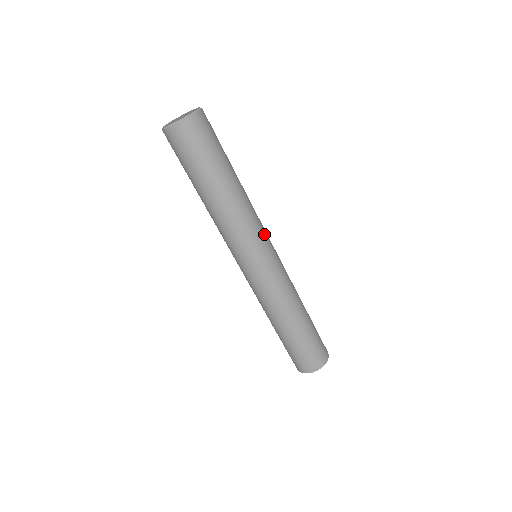
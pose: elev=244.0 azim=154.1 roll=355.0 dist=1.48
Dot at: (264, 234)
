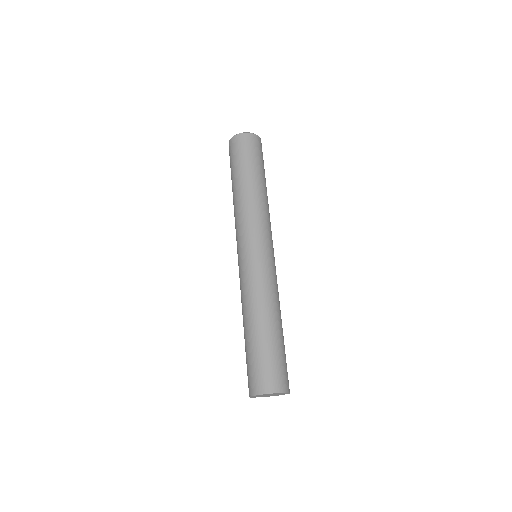
Dot at: (260, 231)
